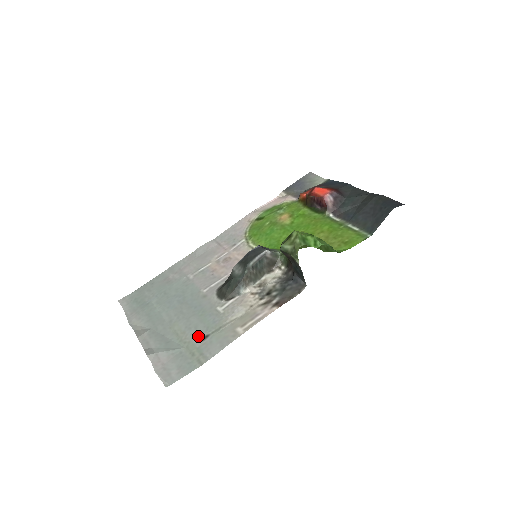
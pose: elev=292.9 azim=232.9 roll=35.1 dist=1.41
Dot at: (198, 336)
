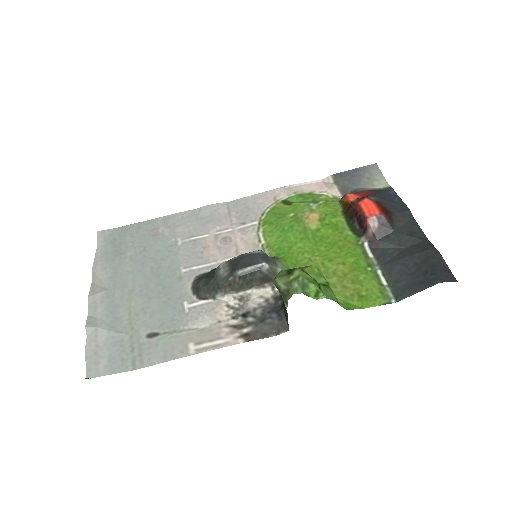
Dot at: (148, 329)
